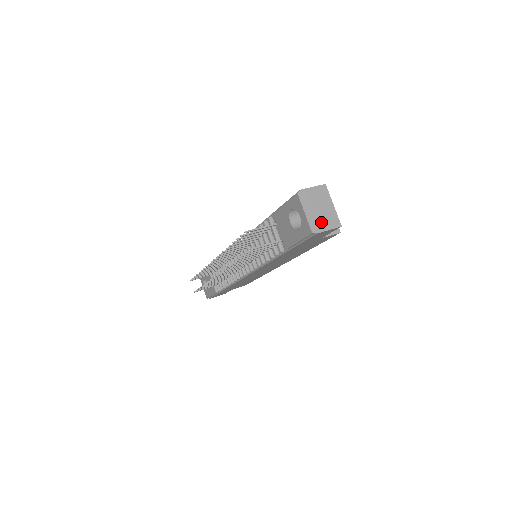
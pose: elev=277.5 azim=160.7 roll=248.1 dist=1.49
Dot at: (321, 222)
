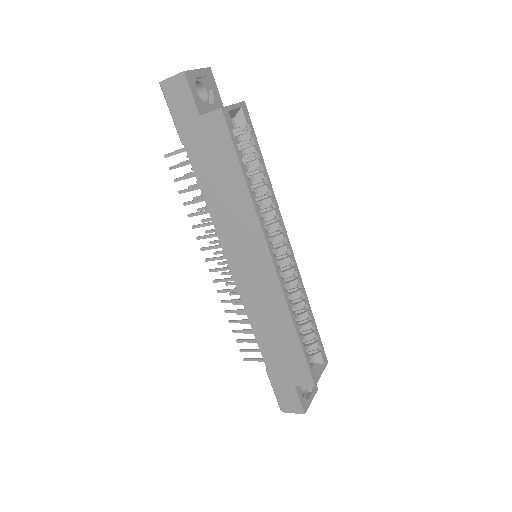
Dot at: occluded
